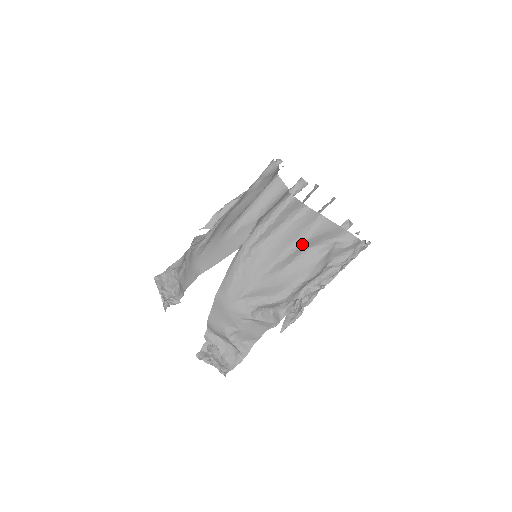
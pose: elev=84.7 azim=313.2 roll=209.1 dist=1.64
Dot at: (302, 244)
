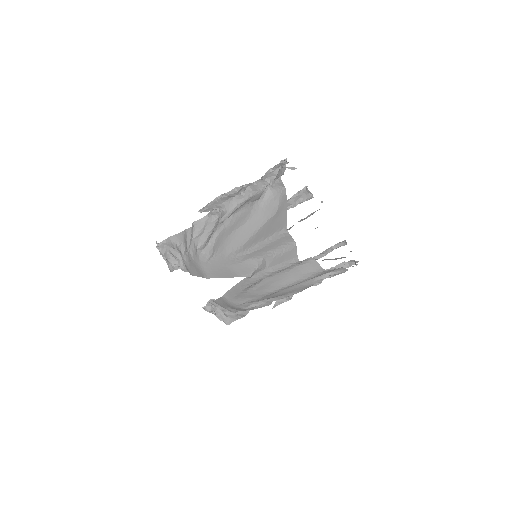
Dot at: occluded
